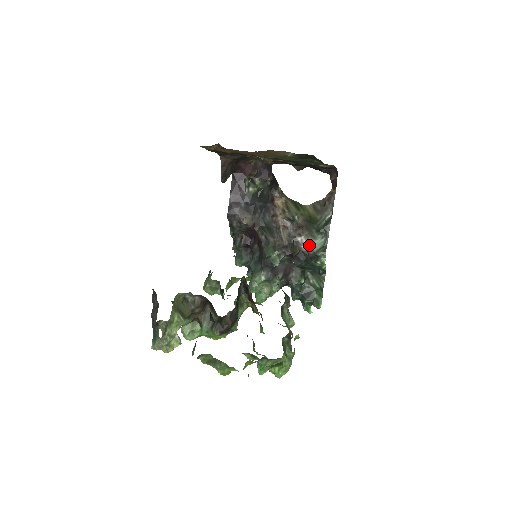
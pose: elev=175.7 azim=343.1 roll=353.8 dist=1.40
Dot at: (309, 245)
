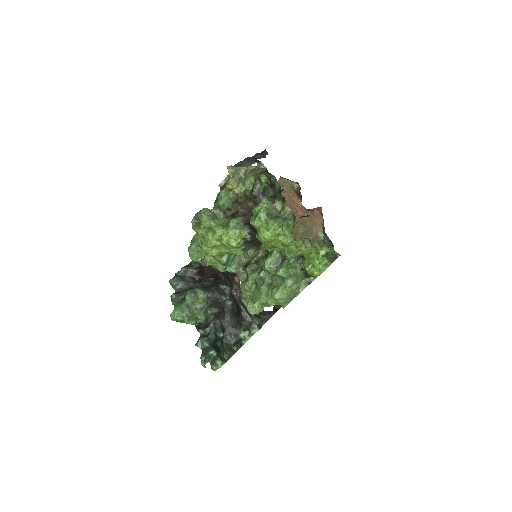
Dot at: (246, 317)
